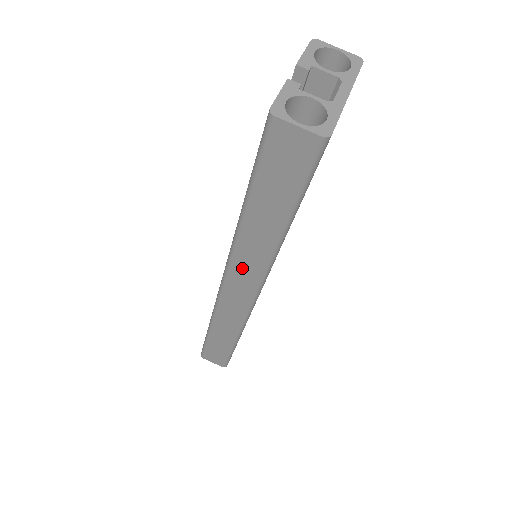
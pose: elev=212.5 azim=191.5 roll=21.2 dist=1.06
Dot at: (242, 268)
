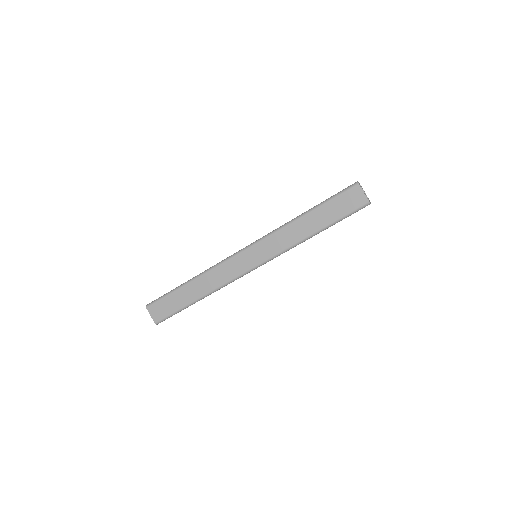
Dot at: (269, 244)
